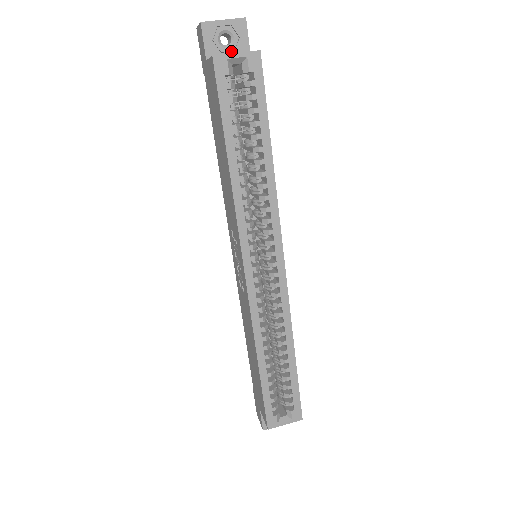
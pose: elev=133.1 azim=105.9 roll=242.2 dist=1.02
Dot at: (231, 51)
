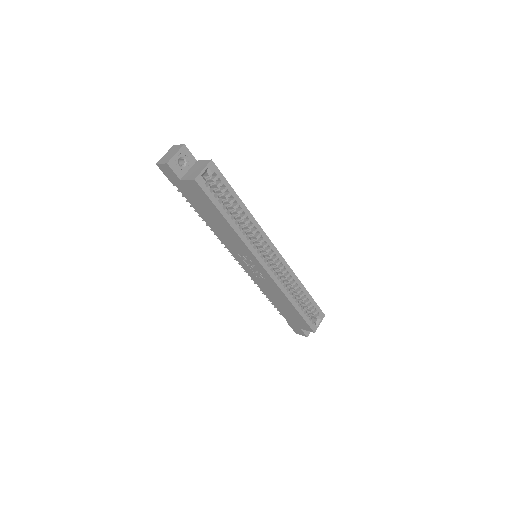
Dot at: (187, 166)
